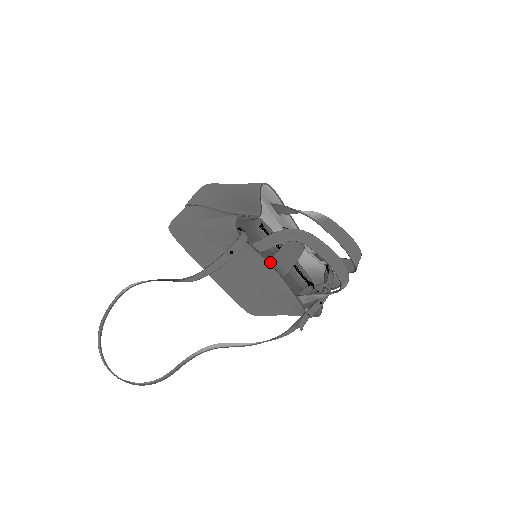
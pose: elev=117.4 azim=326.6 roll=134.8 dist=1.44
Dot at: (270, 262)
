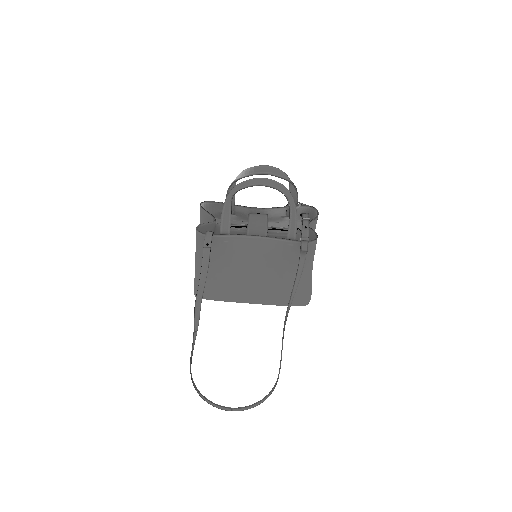
Dot at: occluded
